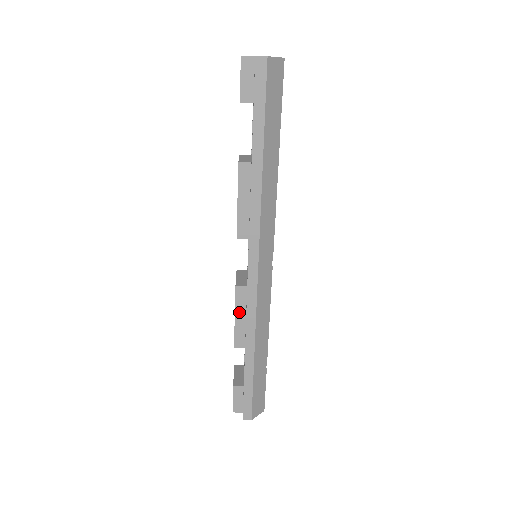
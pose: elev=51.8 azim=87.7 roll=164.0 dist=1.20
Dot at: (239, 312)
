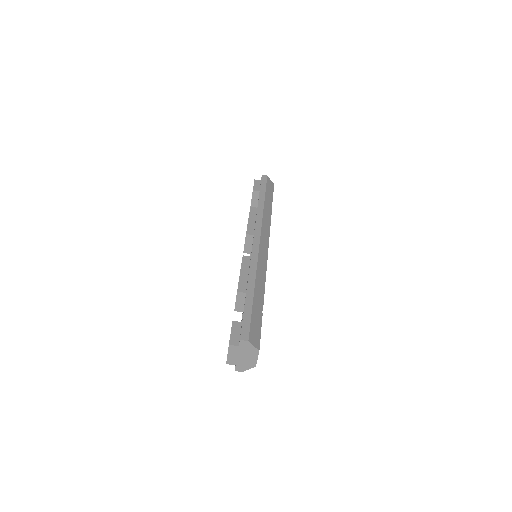
Dot at: (244, 270)
